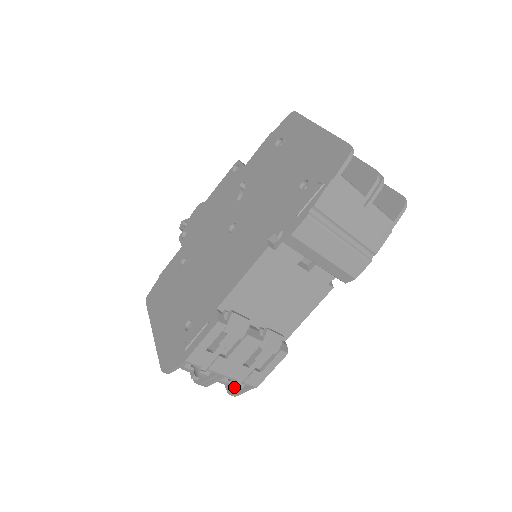
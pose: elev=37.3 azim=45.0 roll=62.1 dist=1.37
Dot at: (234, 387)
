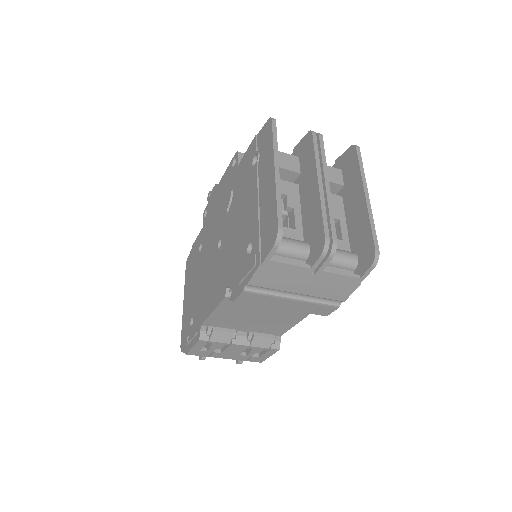
Dot at: occluded
